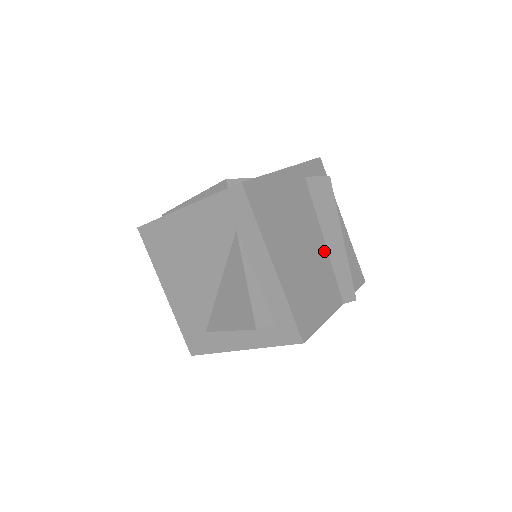
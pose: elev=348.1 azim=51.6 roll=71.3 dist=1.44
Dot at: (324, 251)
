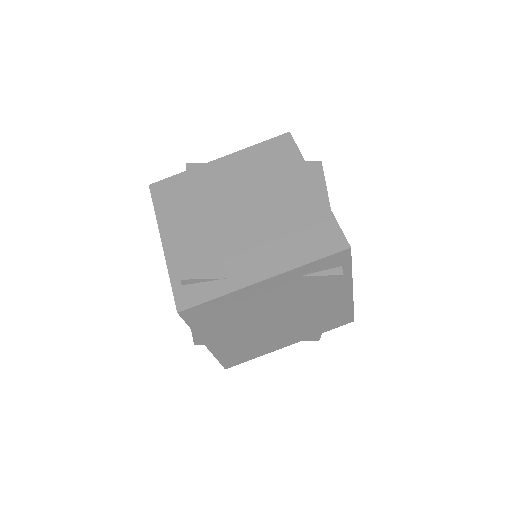
Dot at: (294, 319)
